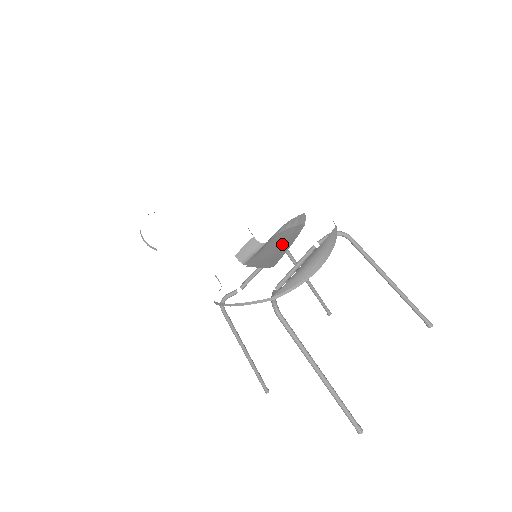
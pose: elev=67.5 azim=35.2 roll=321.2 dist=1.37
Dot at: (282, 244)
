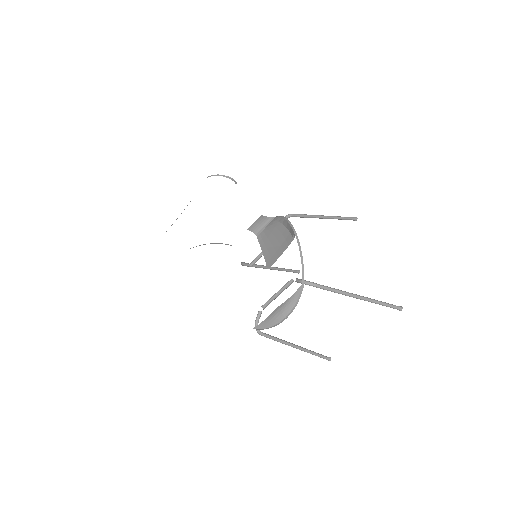
Dot at: (278, 245)
